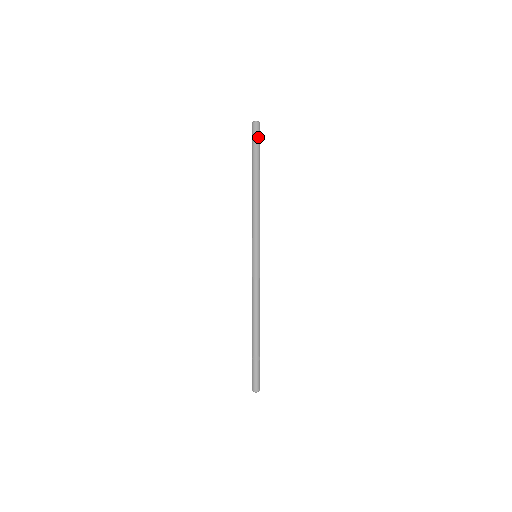
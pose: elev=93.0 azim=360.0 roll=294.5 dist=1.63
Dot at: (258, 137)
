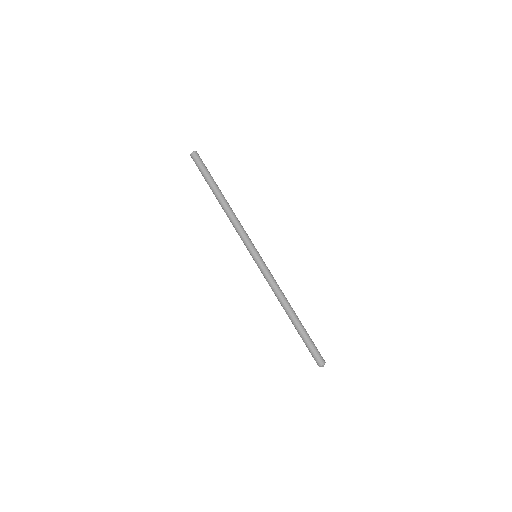
Dot at: (201, 163)
